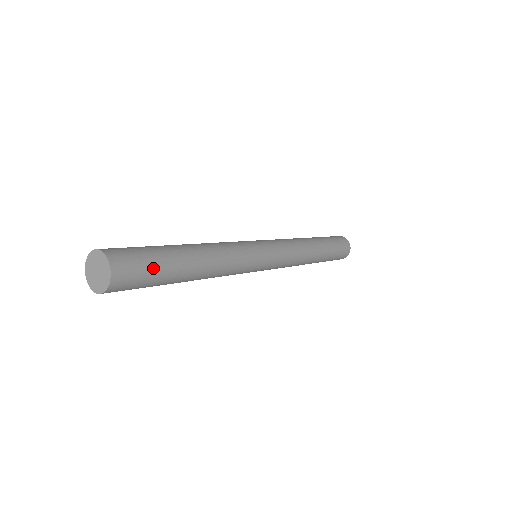
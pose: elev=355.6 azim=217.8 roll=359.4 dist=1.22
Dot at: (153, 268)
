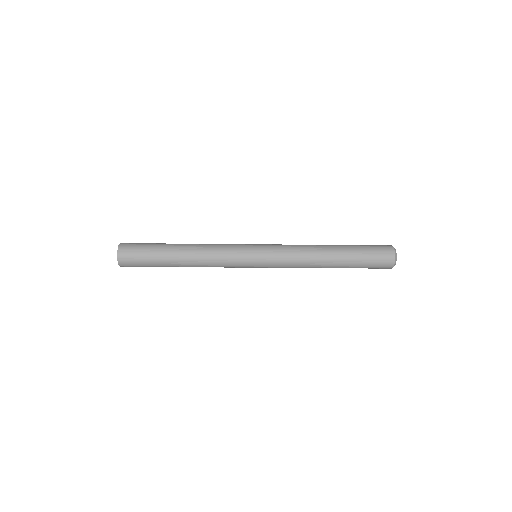
Dot at: (146, 249)
